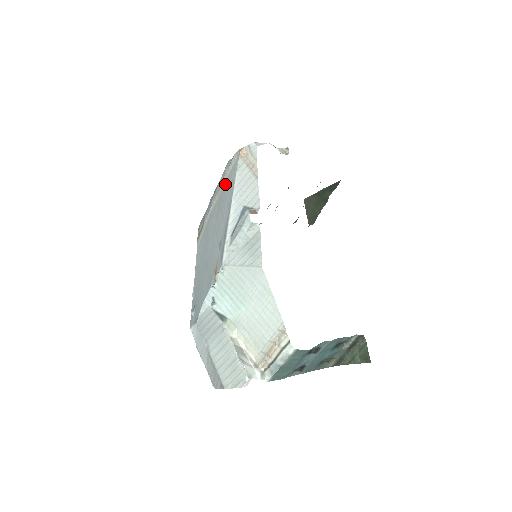
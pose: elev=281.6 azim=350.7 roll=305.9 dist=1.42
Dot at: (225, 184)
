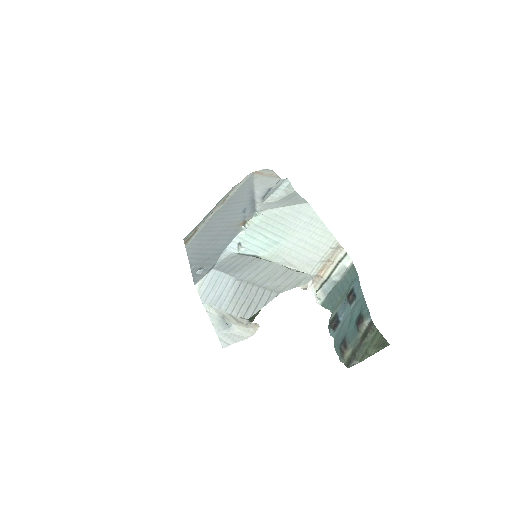
Dot at: (235, 193)
